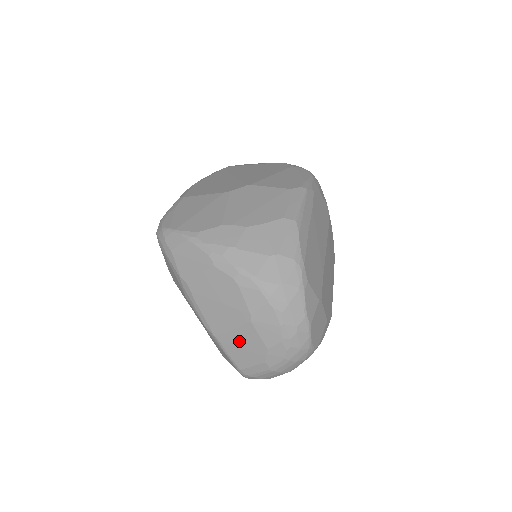
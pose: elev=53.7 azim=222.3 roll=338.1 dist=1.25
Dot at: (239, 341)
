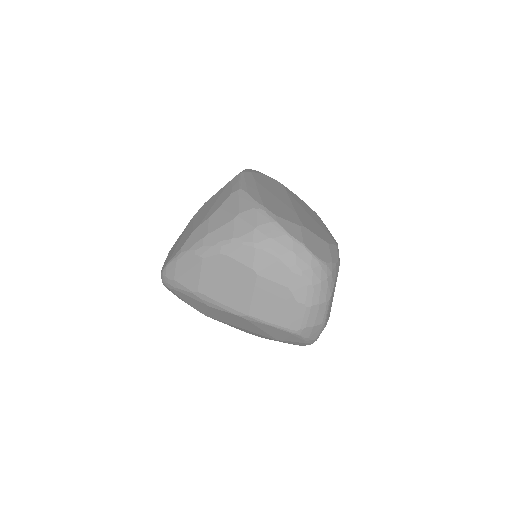
Dot at: (265, 302)
